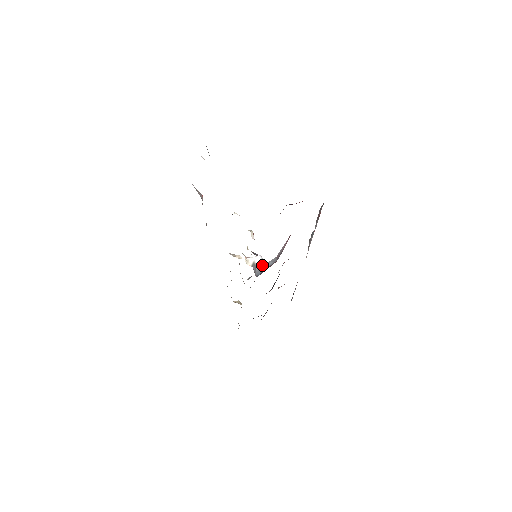
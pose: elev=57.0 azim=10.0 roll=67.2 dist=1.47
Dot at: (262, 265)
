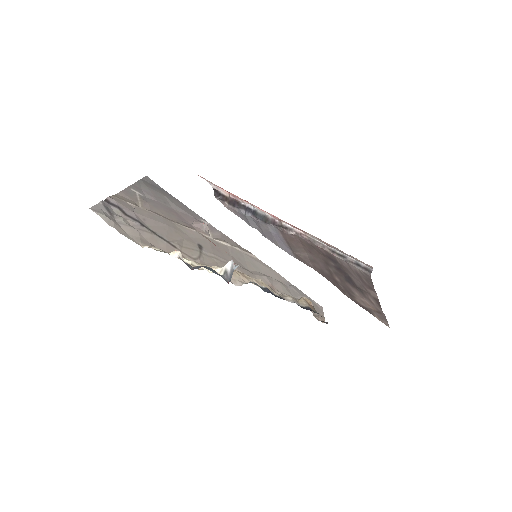
Dot at: (232, 269)
